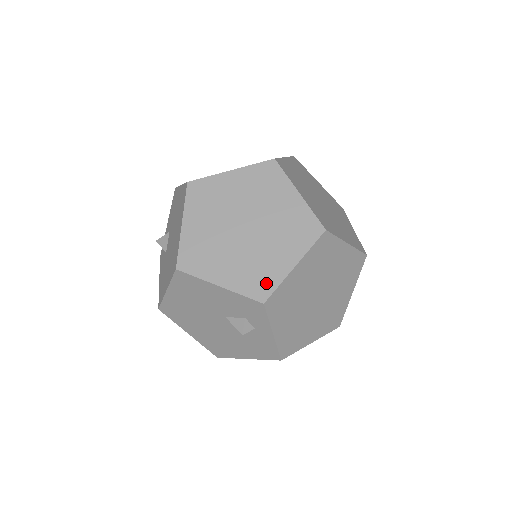
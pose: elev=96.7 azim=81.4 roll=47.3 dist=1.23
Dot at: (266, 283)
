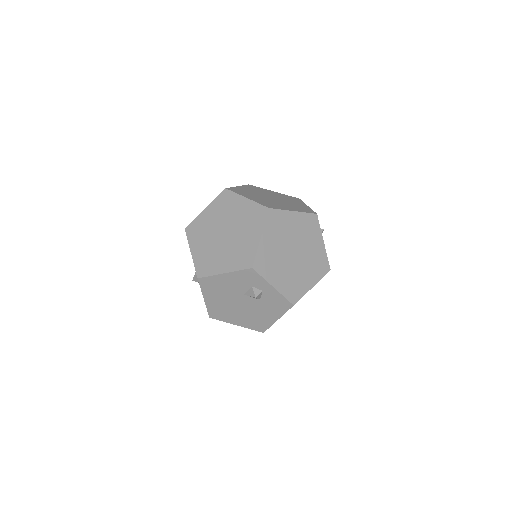
Dot at: (249, 256)
